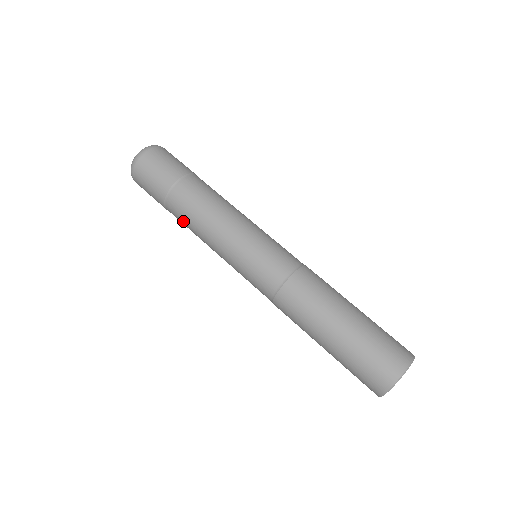
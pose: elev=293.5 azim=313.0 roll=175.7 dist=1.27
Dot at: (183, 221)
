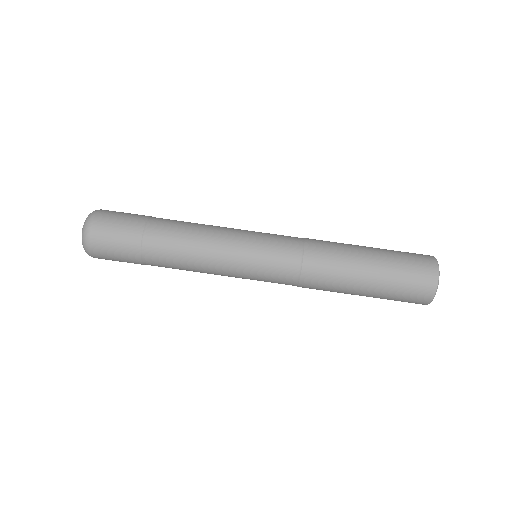
Dot at: (171, 265)
